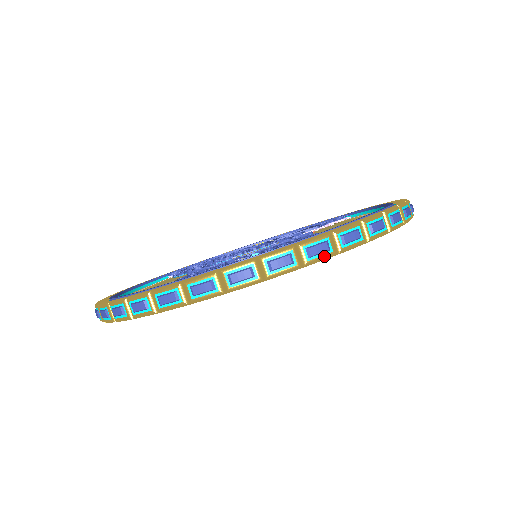
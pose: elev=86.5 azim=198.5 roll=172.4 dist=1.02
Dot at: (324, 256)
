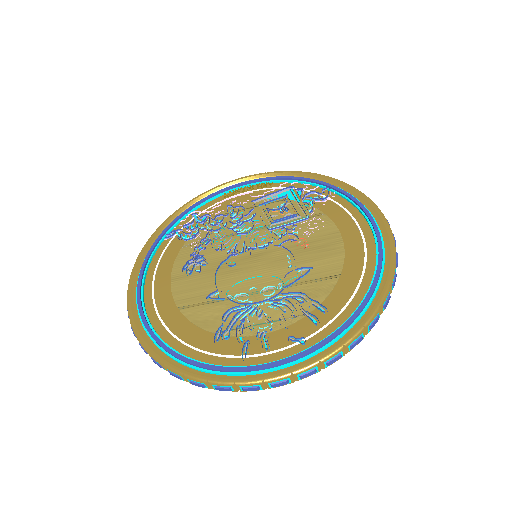
Dot at: occluded
